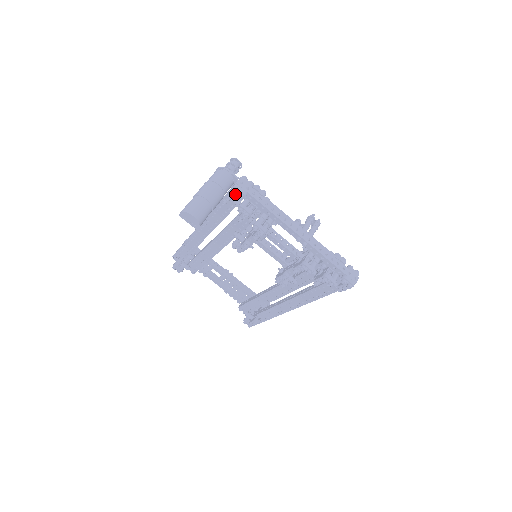
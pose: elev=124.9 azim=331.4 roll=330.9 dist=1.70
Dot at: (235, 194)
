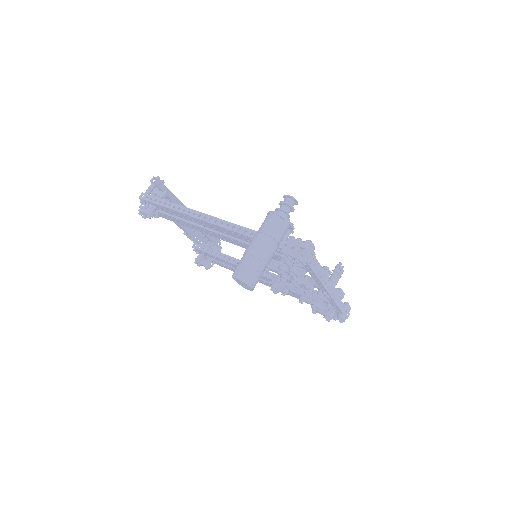
Dot at: (293, 259)
